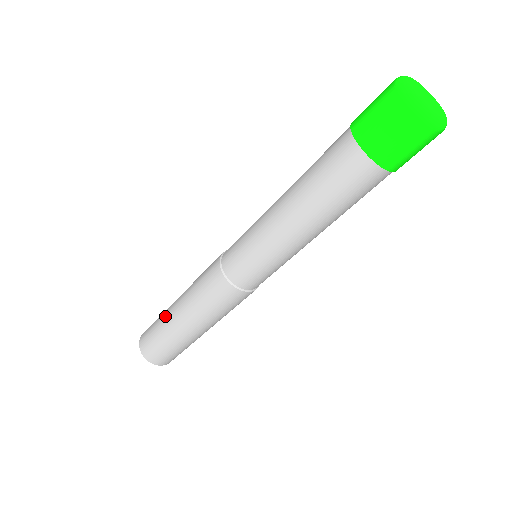
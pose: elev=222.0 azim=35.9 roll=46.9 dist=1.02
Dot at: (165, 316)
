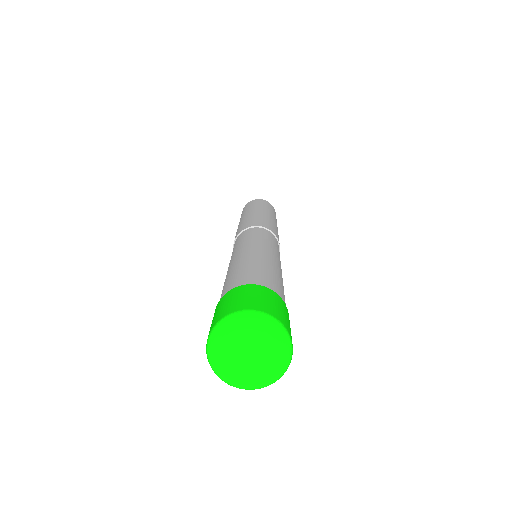
Dot at: occluded
